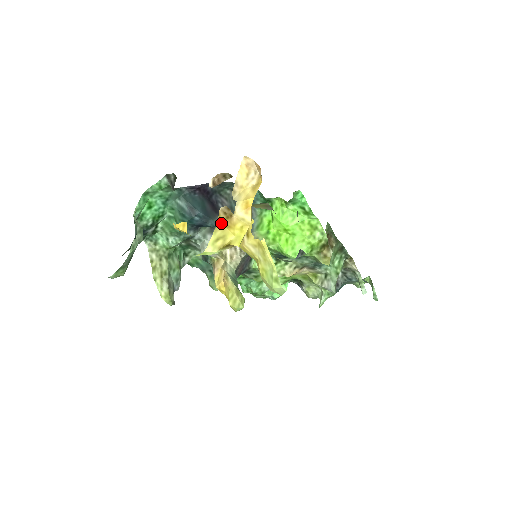
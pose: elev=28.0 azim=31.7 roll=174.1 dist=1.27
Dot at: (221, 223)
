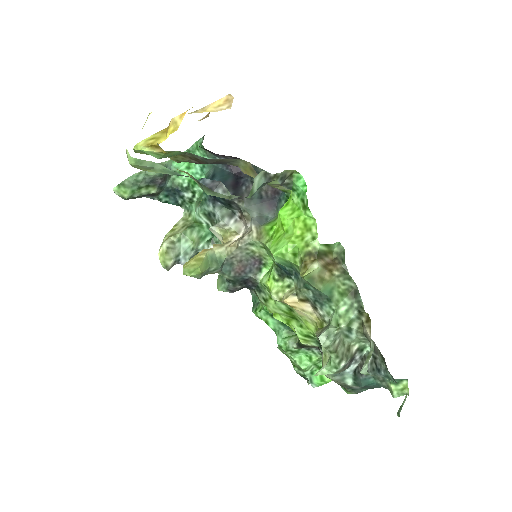
Dot at: (166, 129)
